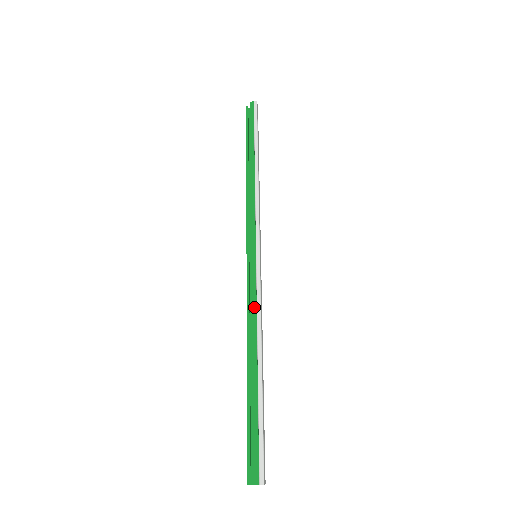
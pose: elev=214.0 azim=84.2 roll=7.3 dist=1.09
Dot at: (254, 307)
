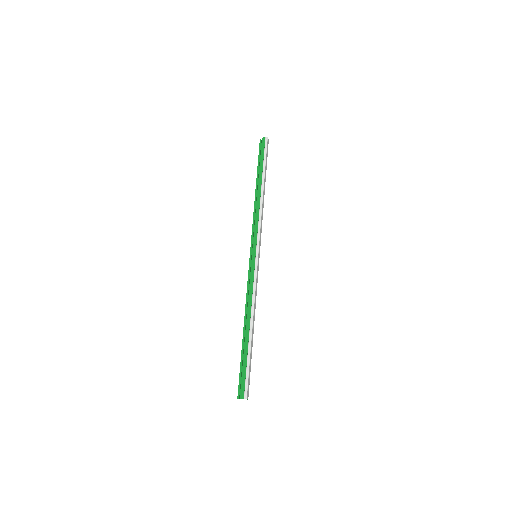
Dot at: (251, 291)
